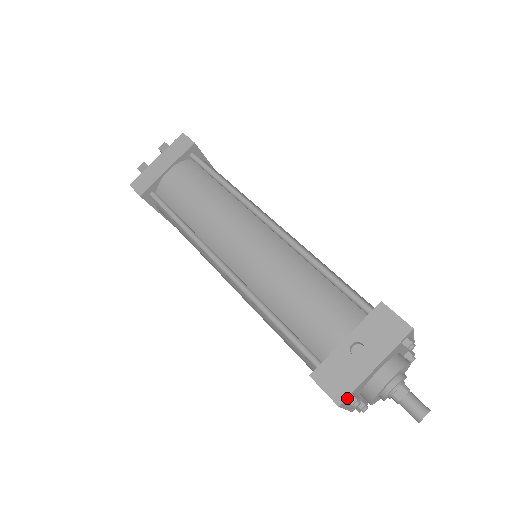
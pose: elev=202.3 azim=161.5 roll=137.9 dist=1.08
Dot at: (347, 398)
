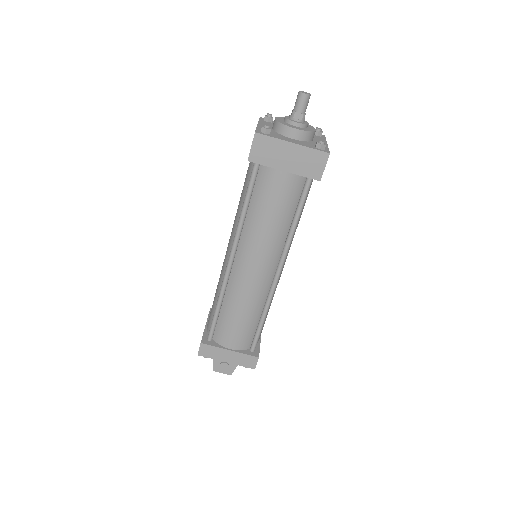
Dot at: (259, 132)
